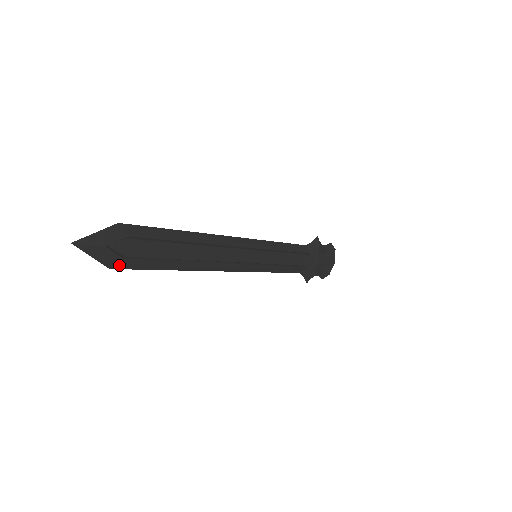
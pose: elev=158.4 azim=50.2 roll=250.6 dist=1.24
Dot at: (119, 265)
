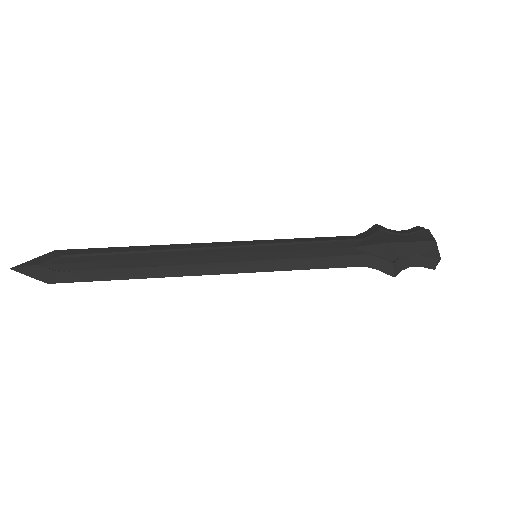
Dot at: (56, 279)
